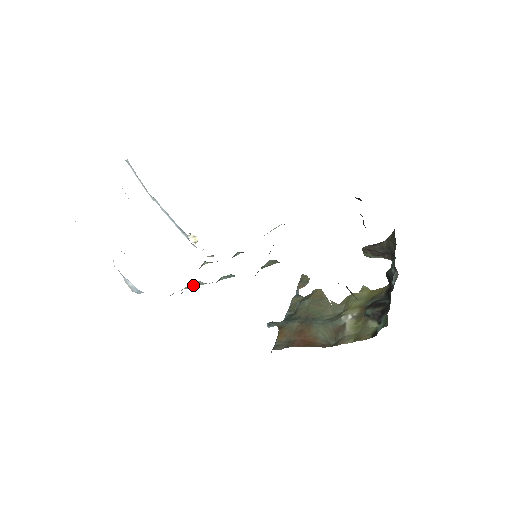
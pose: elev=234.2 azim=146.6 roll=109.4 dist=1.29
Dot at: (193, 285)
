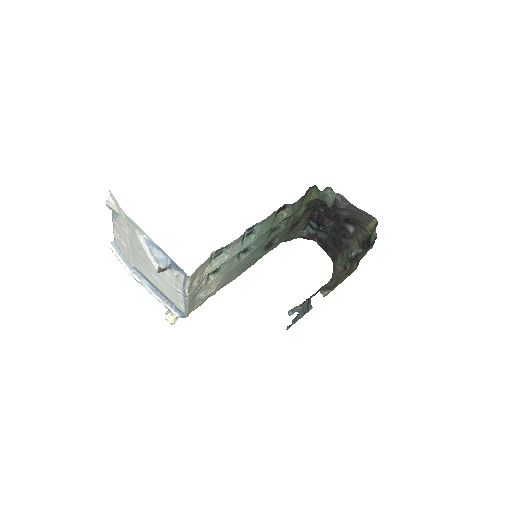
Dot at: (215, 263)
